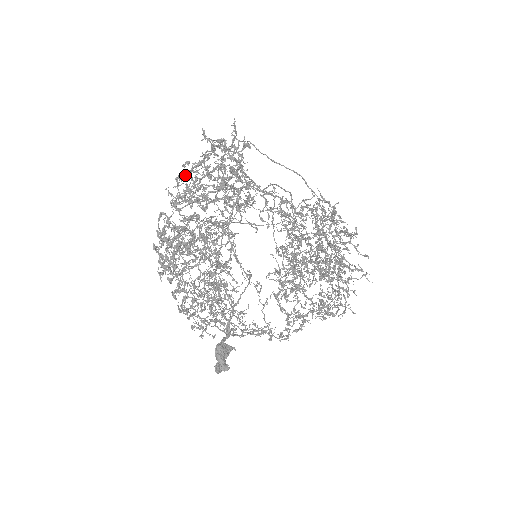
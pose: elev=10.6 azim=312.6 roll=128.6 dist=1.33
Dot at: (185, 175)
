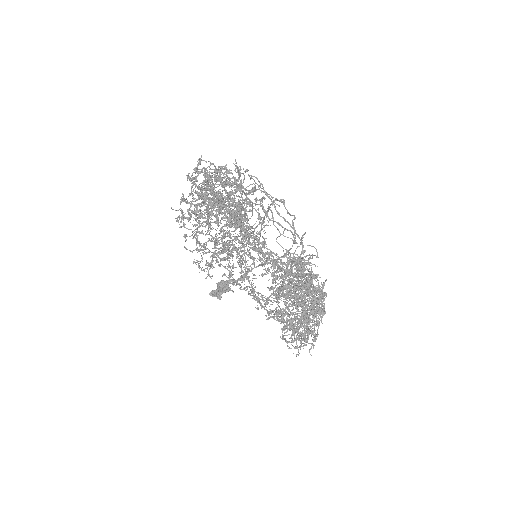
Dot at: (188, 178)
